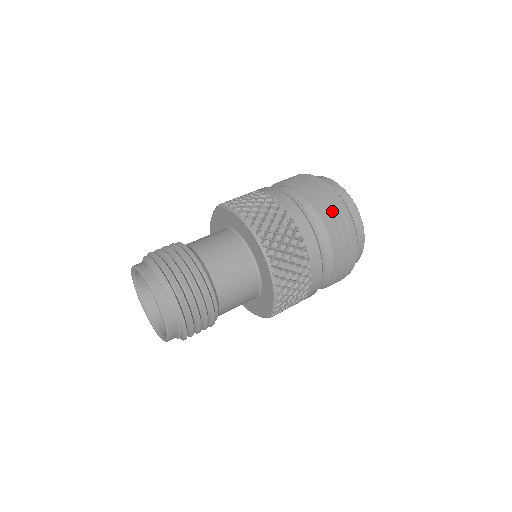
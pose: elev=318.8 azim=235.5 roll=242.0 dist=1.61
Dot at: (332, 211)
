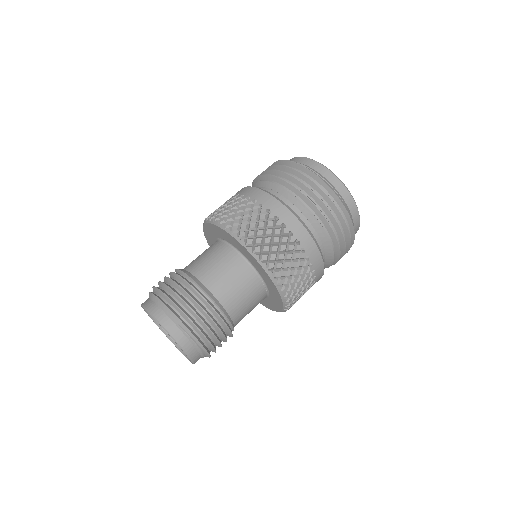
Dot at: (300, 182)
